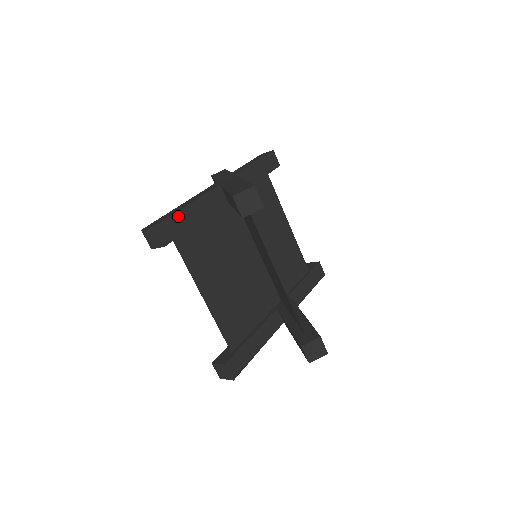
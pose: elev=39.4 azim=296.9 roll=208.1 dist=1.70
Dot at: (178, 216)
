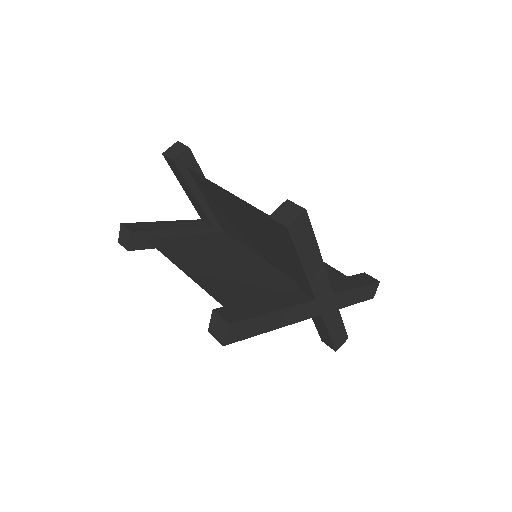
Dot at: (149, 224)
